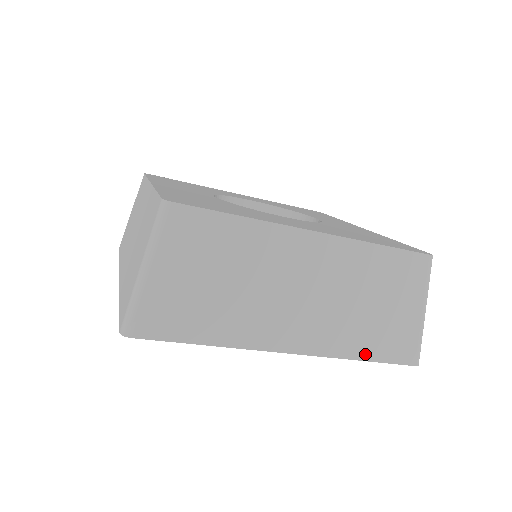
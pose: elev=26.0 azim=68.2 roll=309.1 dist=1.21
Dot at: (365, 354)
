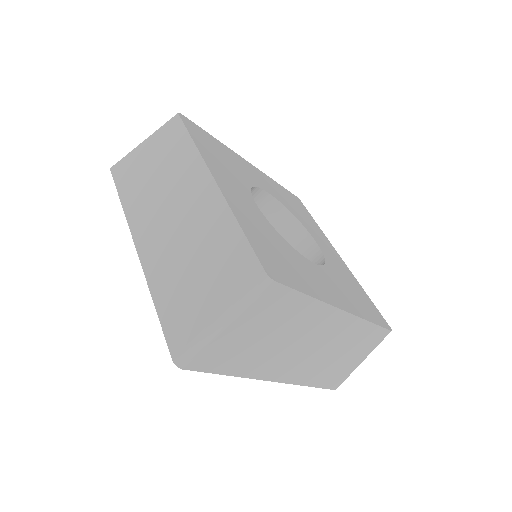
Dot at: (315, 383)
